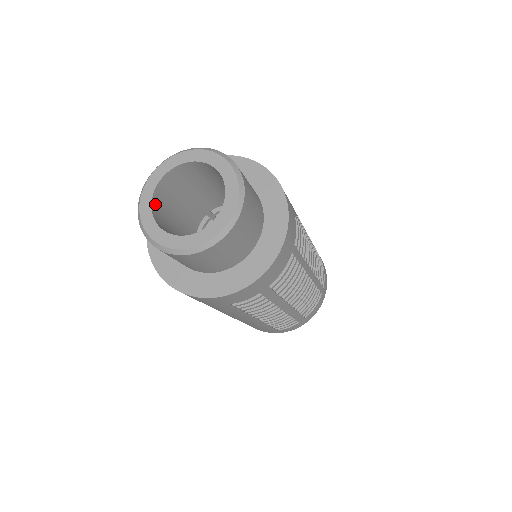
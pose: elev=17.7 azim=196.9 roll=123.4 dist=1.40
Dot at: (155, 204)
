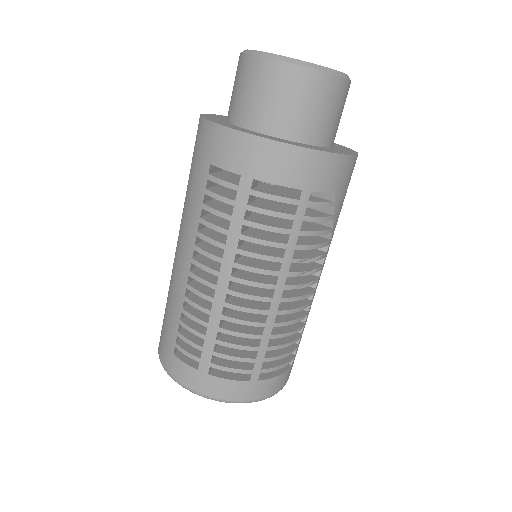
Dot at: occluded
